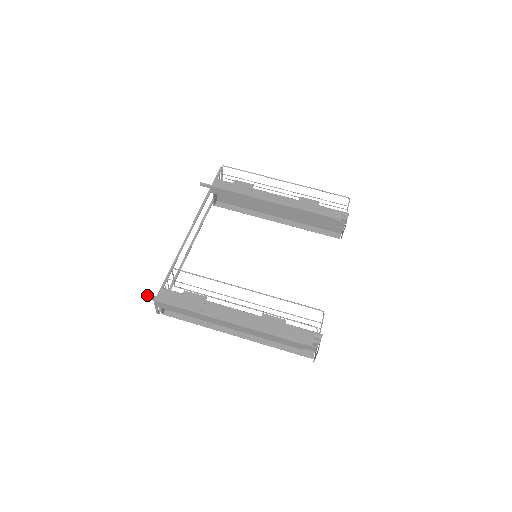
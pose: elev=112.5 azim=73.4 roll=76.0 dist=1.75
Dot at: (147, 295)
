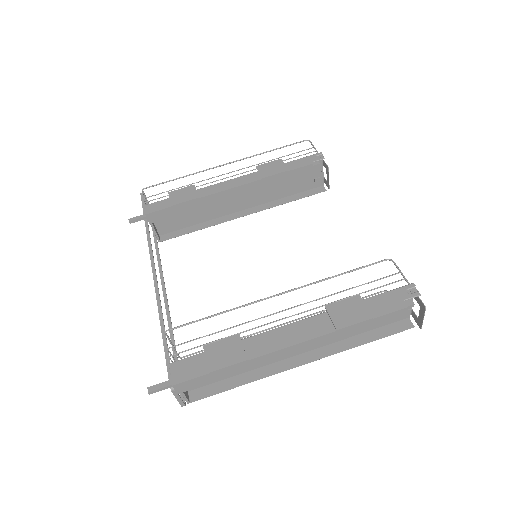
Dot at: (155, 387)
